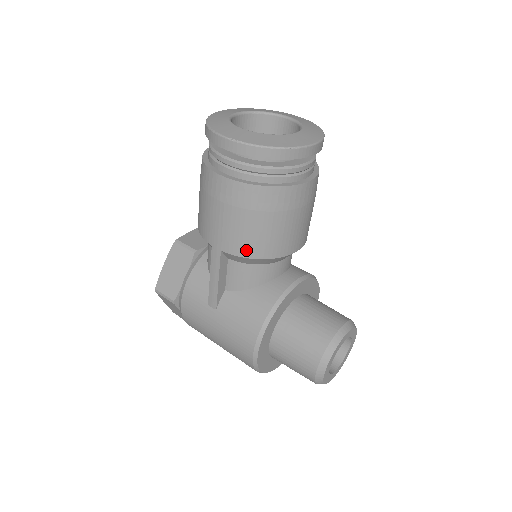
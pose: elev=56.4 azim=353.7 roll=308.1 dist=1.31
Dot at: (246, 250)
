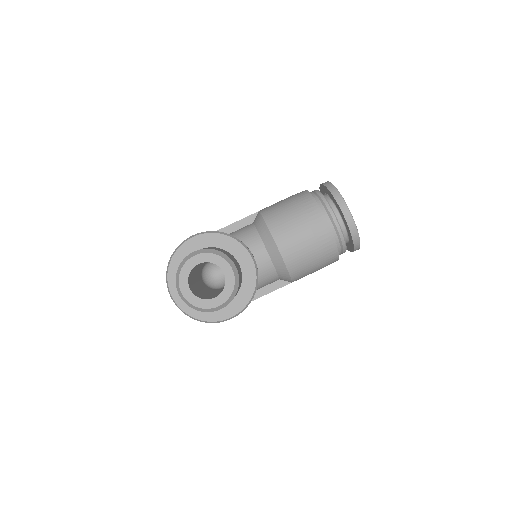
Dot at: (267, 212)
